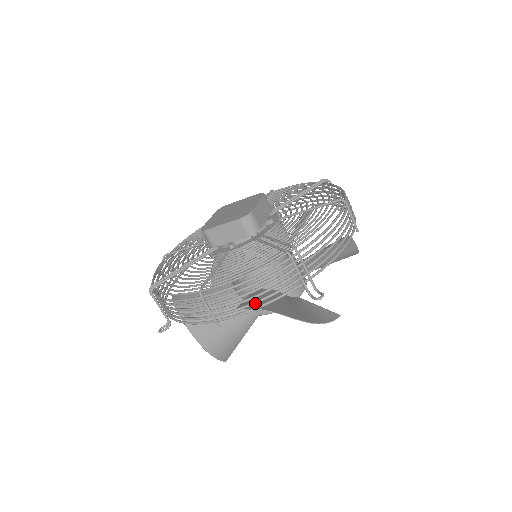
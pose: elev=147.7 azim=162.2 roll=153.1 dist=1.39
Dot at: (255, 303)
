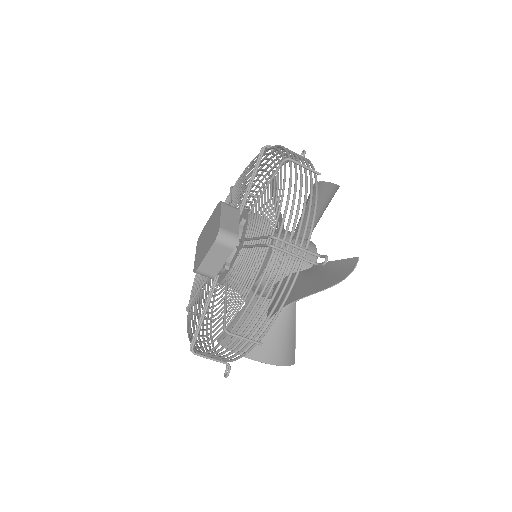
Dot at: (276, 306)
